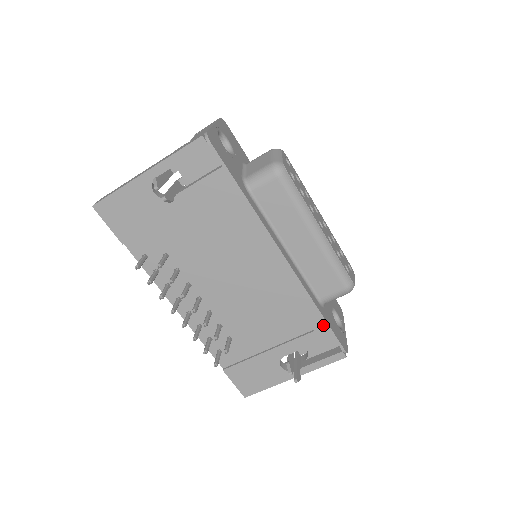
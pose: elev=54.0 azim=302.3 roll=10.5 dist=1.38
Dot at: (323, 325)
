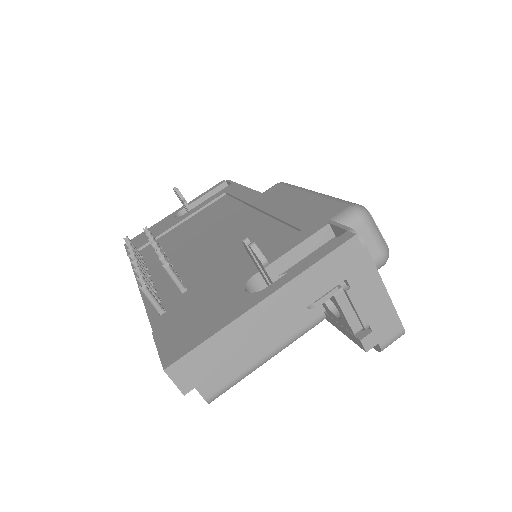
Dot at: (314, 220)
